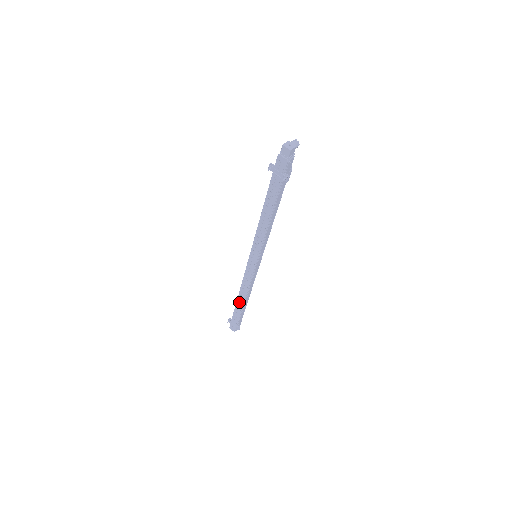
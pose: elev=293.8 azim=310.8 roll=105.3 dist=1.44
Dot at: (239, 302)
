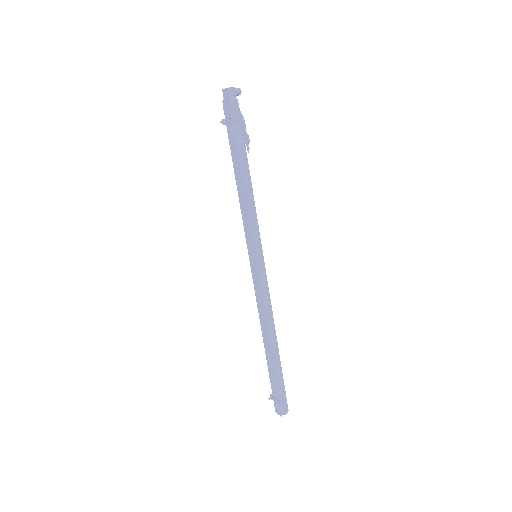
Dot at: (267, 348)
